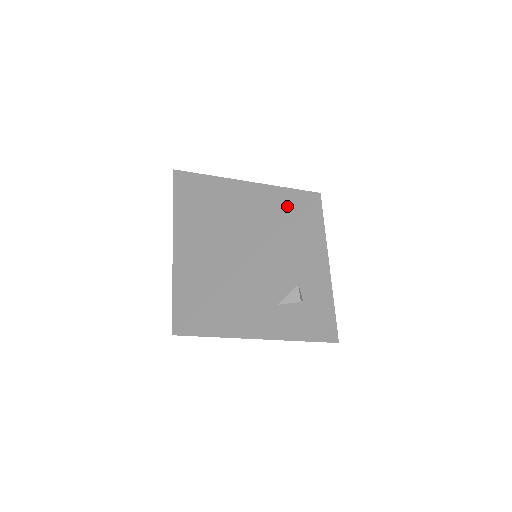
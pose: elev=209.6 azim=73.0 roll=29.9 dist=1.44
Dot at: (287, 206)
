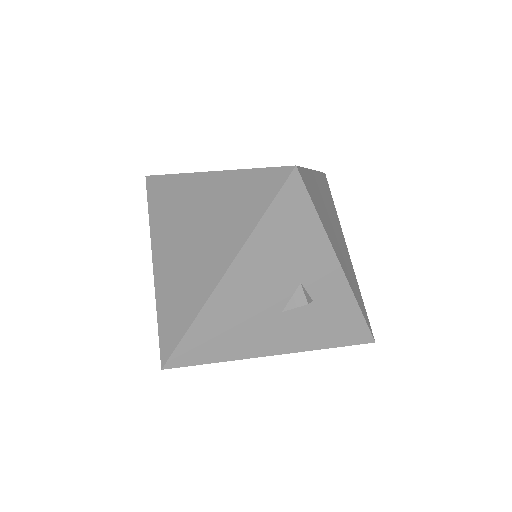
Dot at: (261, 191)
